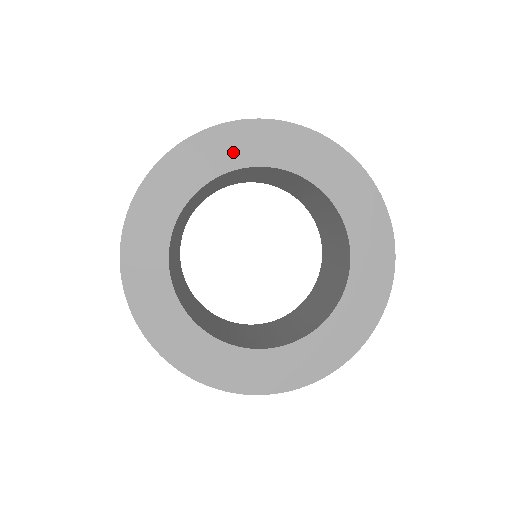
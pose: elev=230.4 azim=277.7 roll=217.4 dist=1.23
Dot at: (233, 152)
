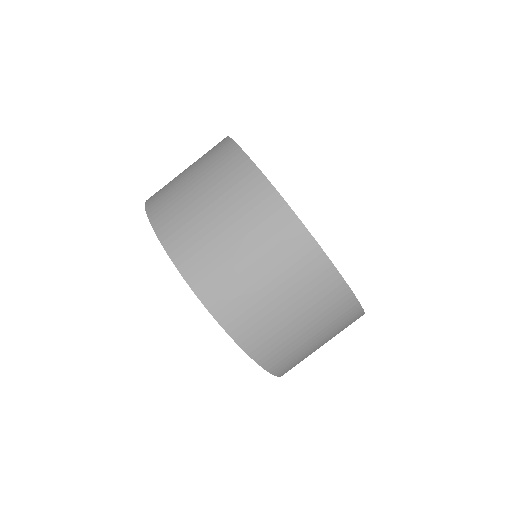
Dot at: occluded
